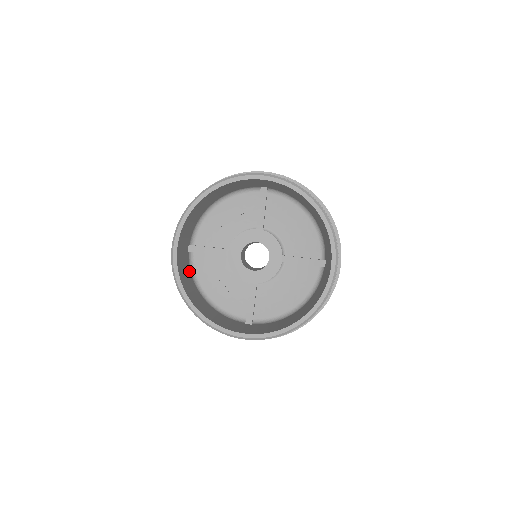
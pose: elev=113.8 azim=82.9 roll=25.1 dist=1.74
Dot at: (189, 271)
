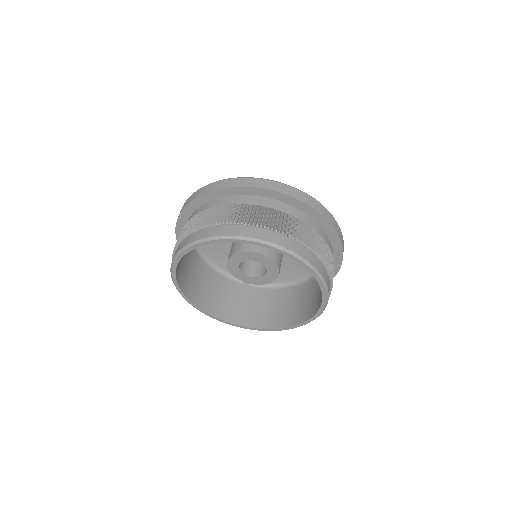
Dot at: occluded
